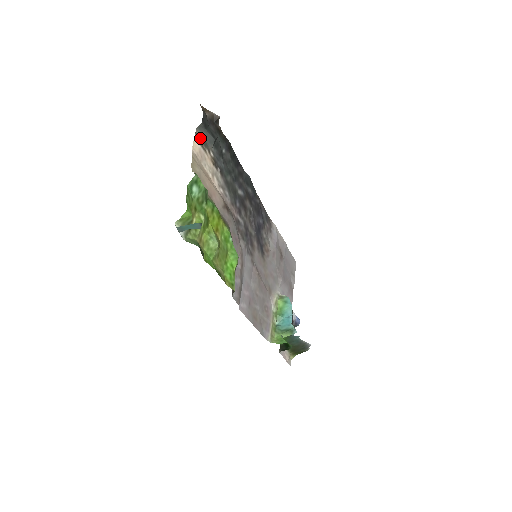
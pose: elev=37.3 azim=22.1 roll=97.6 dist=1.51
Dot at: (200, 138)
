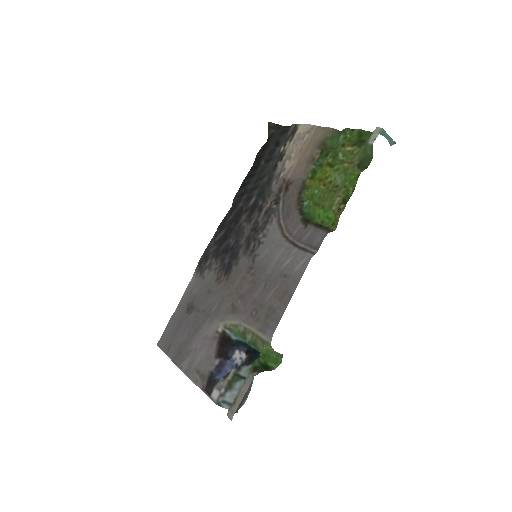
Dot at: (292, 131)
